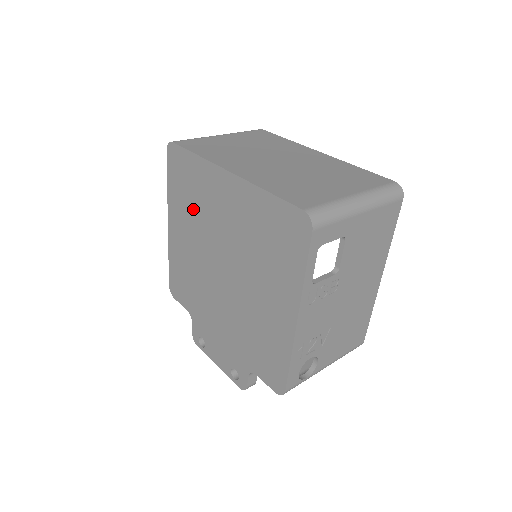
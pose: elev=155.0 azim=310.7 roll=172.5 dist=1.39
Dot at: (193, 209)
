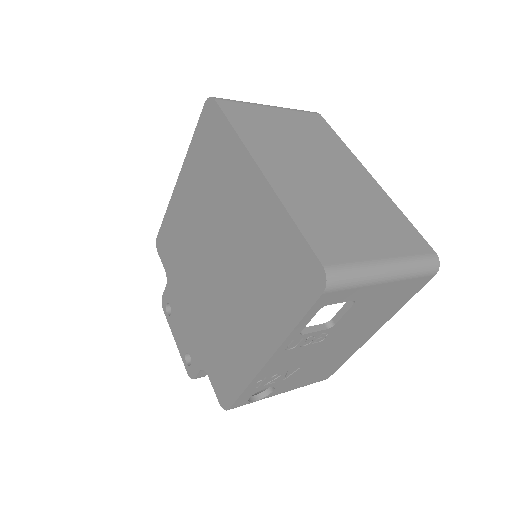
Dot at: (209, 182)
